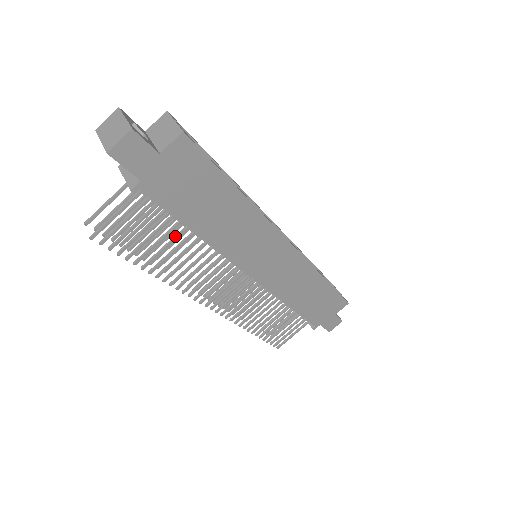
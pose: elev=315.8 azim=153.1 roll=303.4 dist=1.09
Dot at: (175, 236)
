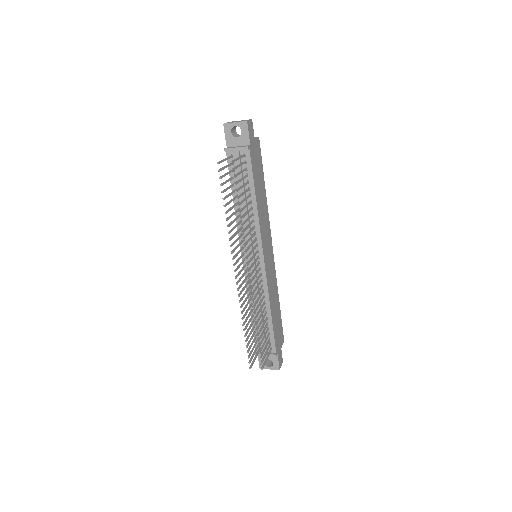
Dot at: (247, 197)
